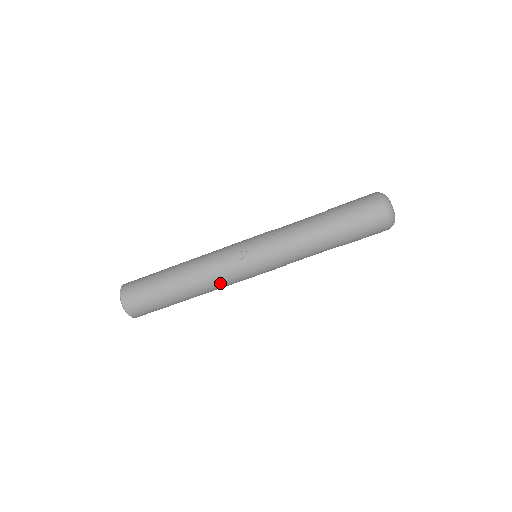
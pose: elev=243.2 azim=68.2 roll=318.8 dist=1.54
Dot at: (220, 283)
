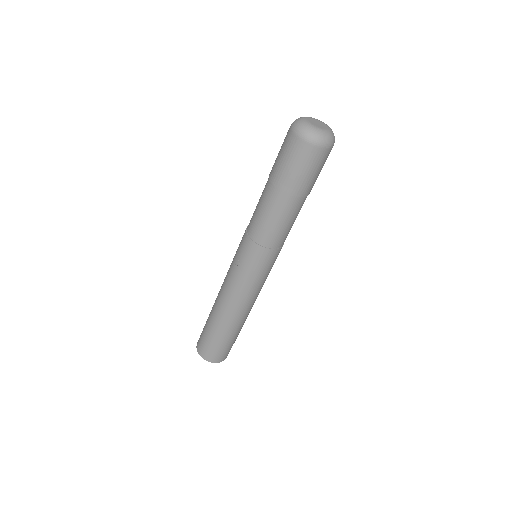
Dot at: (245, 299)
